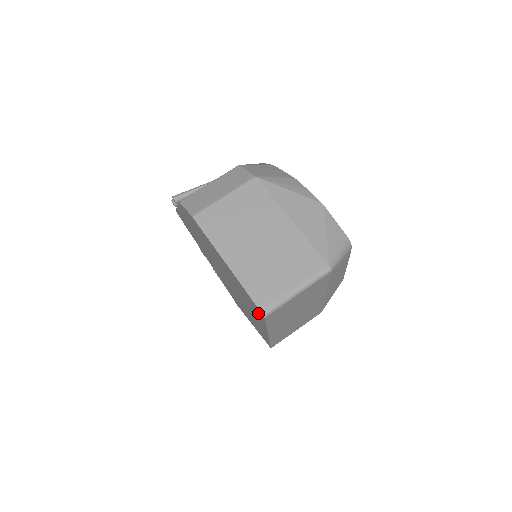
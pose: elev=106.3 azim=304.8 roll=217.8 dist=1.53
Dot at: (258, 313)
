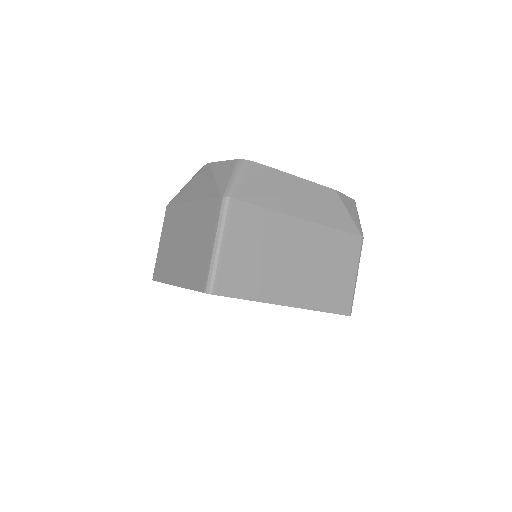
Dot at: occluded
